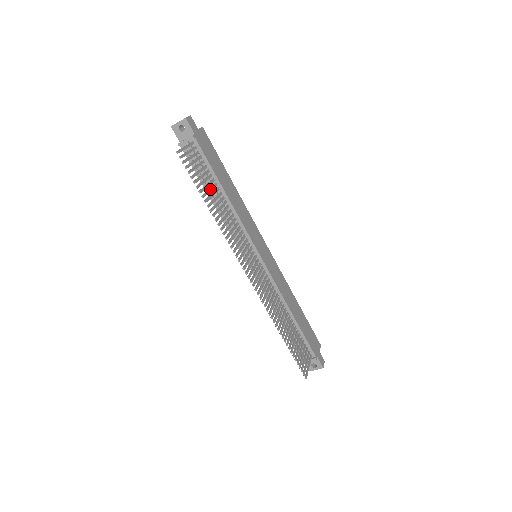
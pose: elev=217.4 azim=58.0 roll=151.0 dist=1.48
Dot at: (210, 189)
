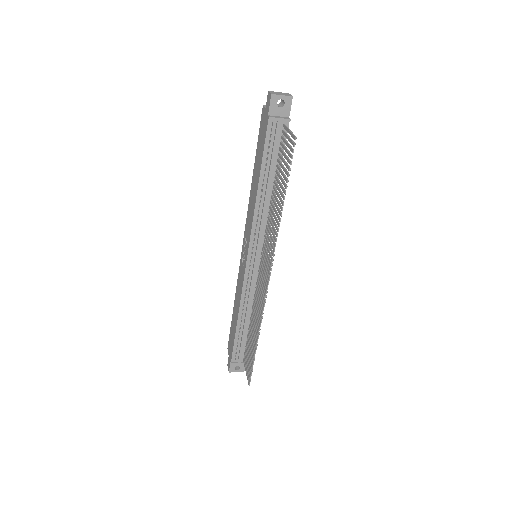
Dot at: (280, 183)
